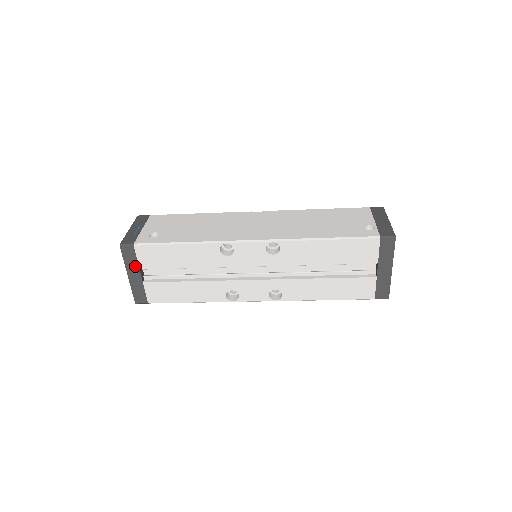
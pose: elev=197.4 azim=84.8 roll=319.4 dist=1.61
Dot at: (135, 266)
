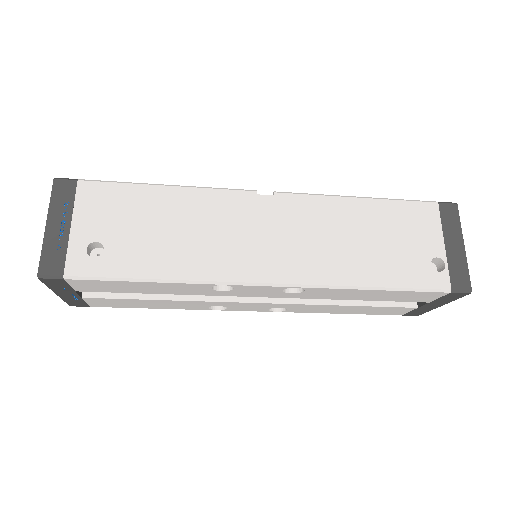
Dot at: (67, 289)
